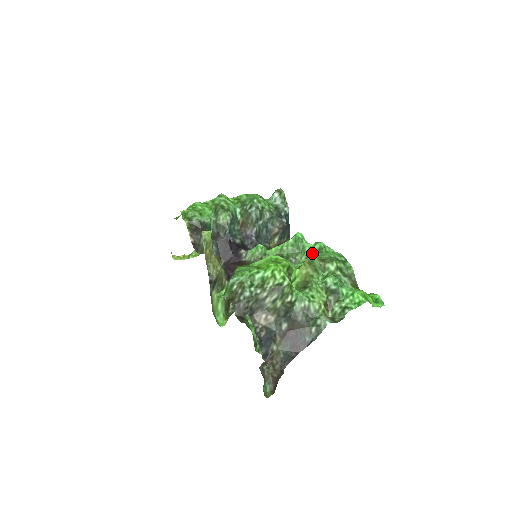
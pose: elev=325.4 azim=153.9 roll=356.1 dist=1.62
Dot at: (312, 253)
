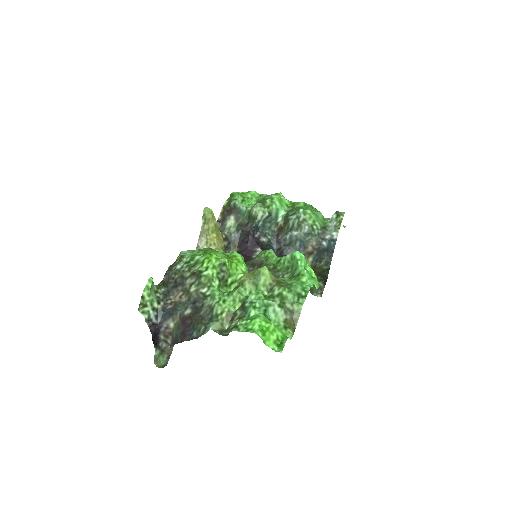
Dot at: (265, 267)
